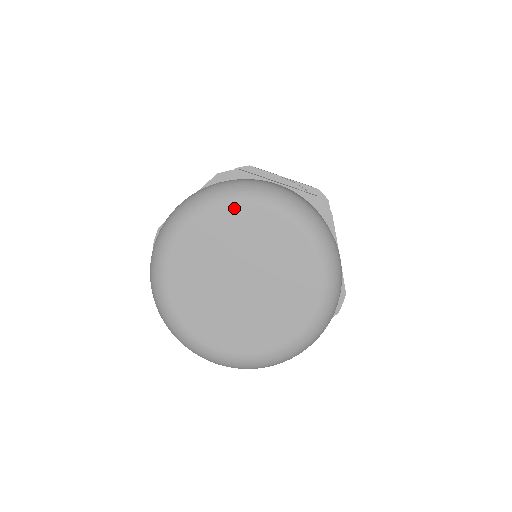
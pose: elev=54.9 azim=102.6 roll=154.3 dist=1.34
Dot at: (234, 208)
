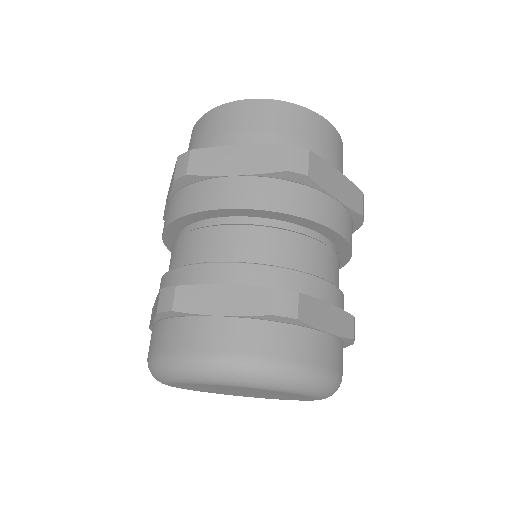
Dot at: (273, 391)
